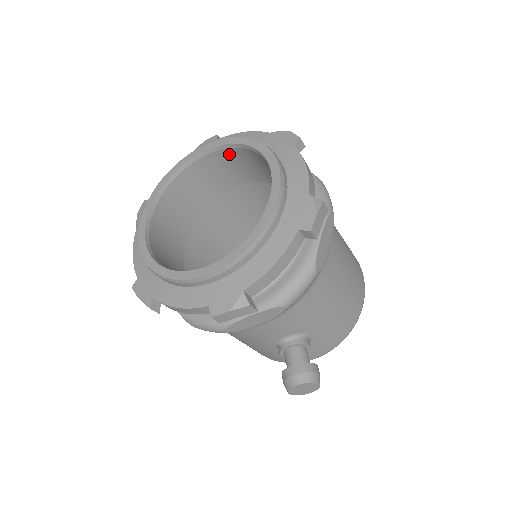
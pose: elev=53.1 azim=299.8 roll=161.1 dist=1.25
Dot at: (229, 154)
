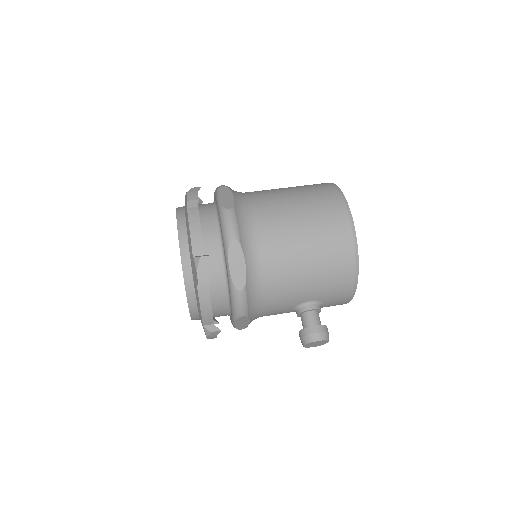
Dot at: occluded
